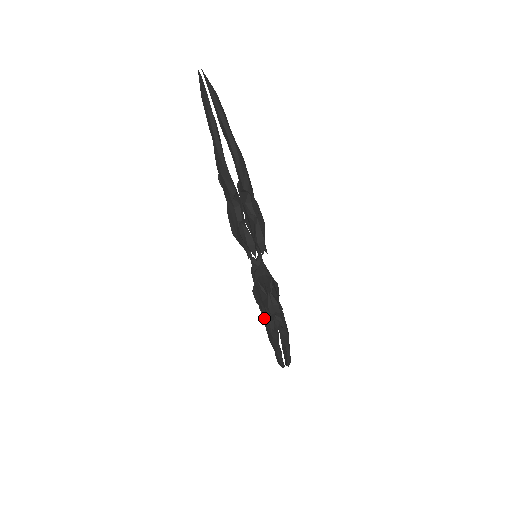
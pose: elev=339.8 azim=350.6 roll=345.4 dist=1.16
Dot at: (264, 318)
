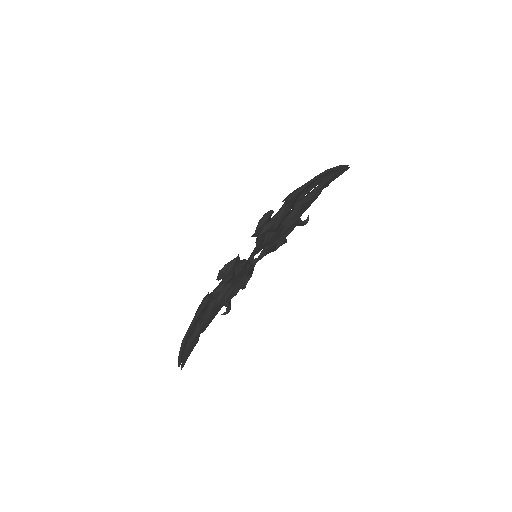
Dot at: (214, 290)
